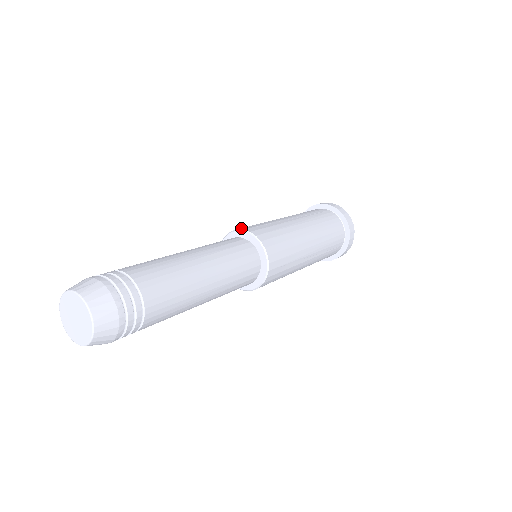
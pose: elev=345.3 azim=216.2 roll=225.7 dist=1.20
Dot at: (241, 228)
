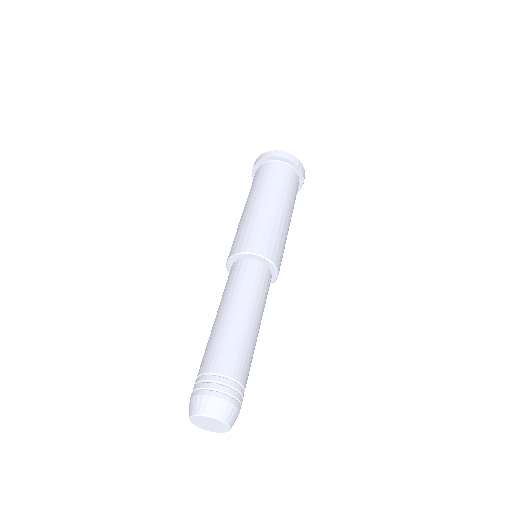
Dot at: (272, 258)
